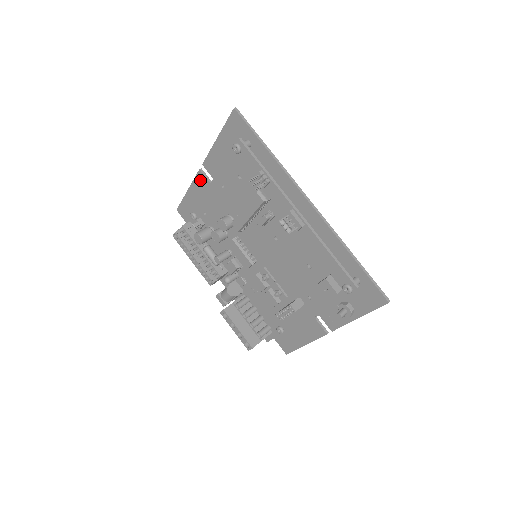
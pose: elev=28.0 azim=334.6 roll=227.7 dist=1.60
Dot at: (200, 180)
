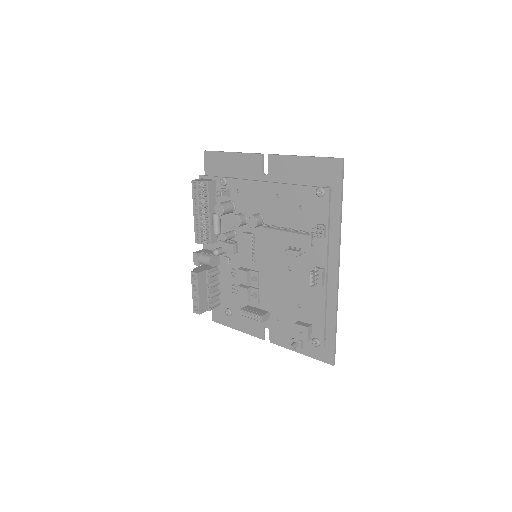
Dot at: (254, 160)
